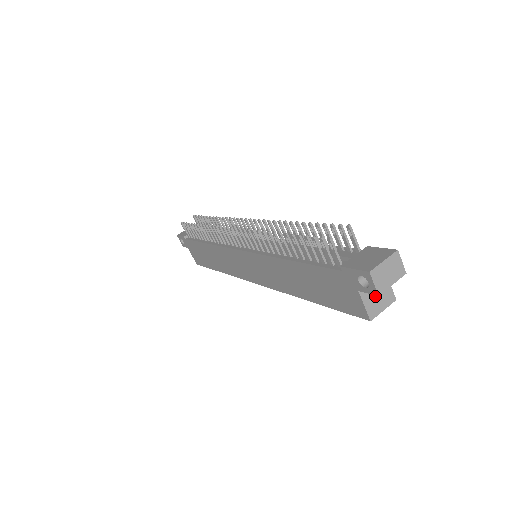
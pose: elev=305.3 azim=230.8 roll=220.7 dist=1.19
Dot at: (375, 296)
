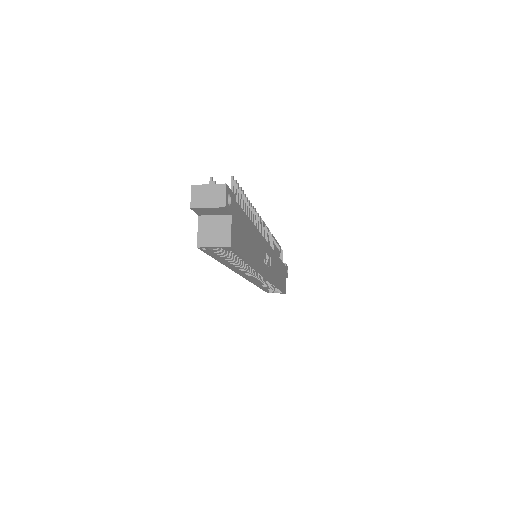
Dot at: (212, 230)
